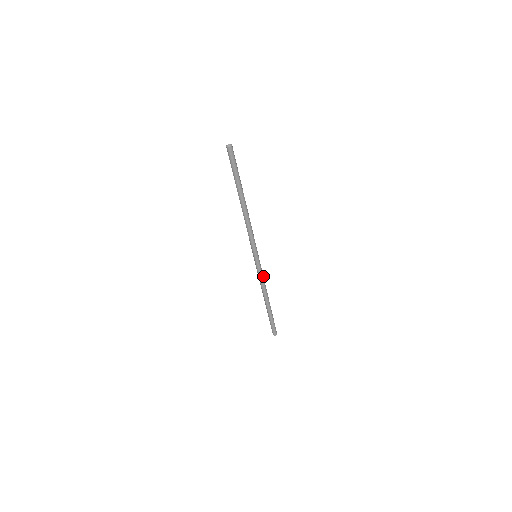
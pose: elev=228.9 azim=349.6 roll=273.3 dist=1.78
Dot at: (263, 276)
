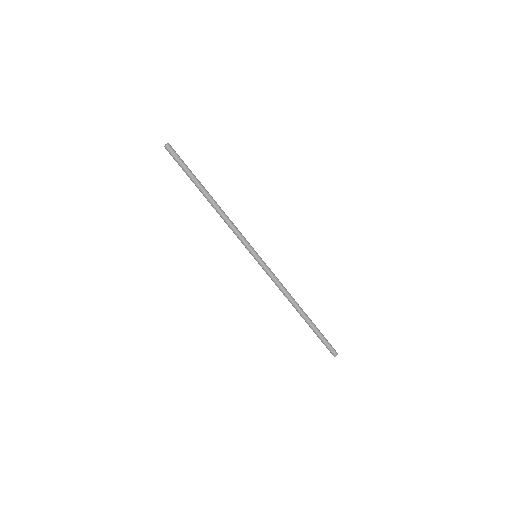
Dot at: (276, 279)
